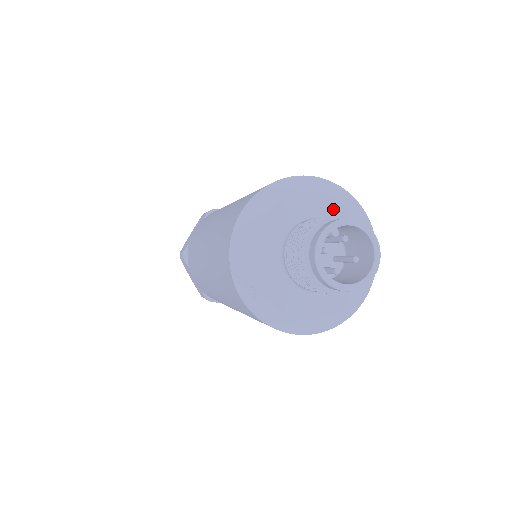
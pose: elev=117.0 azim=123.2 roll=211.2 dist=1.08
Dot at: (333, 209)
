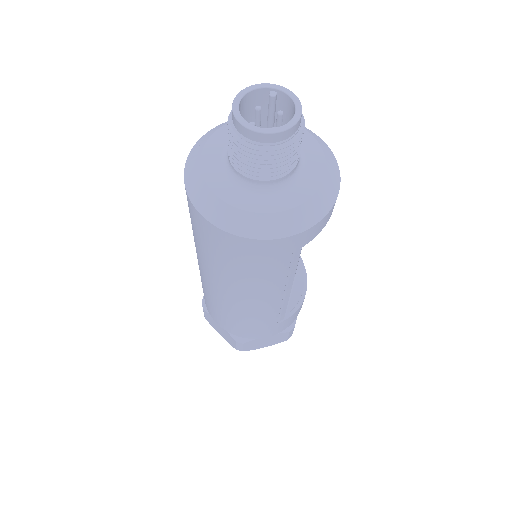
Dot at: (309, 148)
